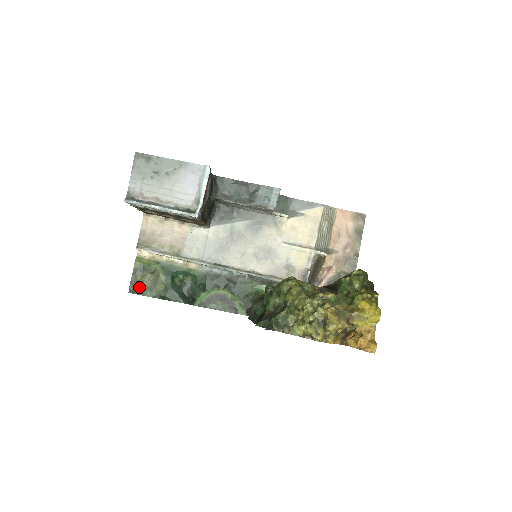
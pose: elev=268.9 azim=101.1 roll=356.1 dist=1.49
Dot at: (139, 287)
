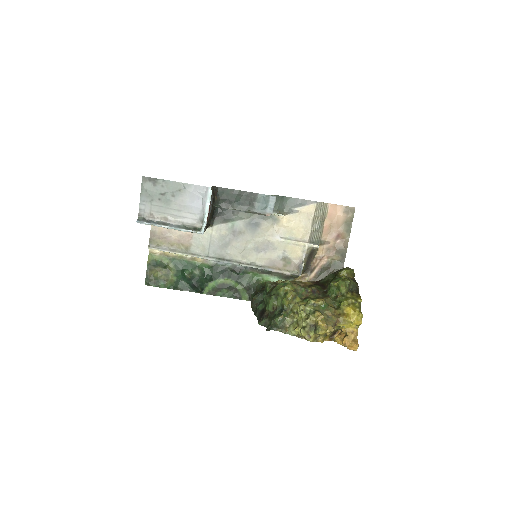
Dot at: (154, 280)
